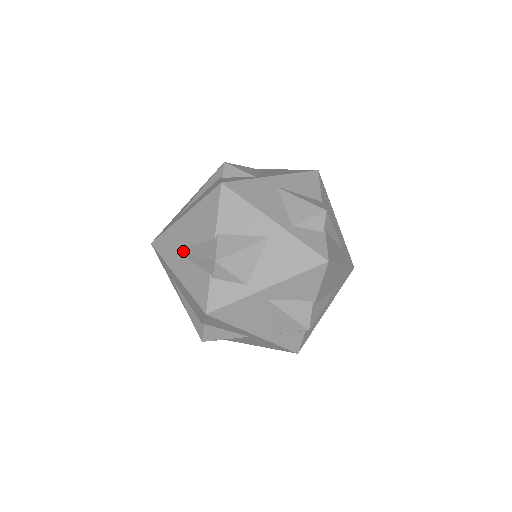
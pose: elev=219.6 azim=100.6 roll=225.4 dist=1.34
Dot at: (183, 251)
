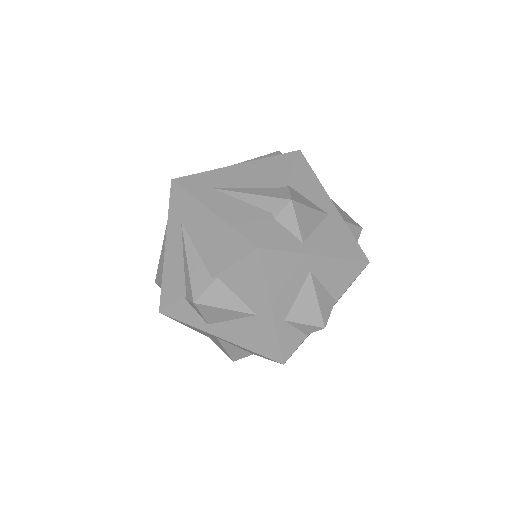
Dot at: (185, 240)
